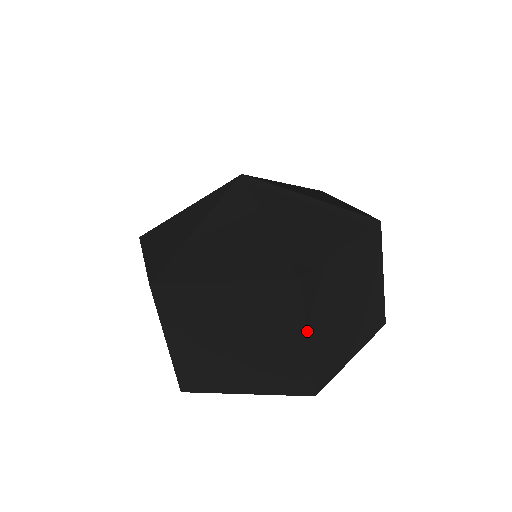
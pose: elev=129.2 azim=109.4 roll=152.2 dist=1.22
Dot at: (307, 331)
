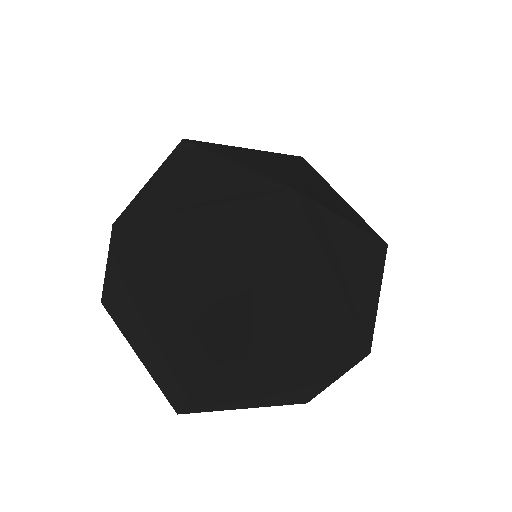
Dot at: (197, 386)
